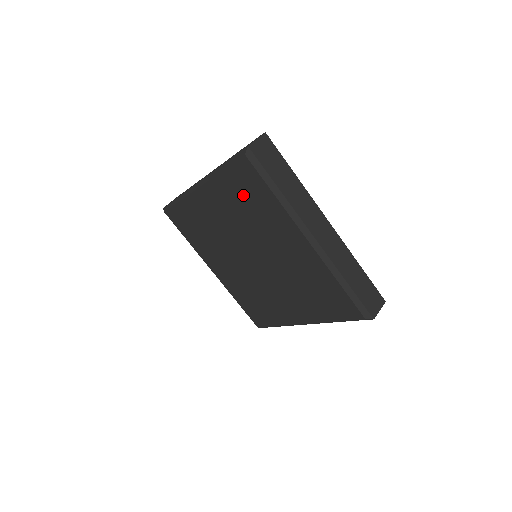
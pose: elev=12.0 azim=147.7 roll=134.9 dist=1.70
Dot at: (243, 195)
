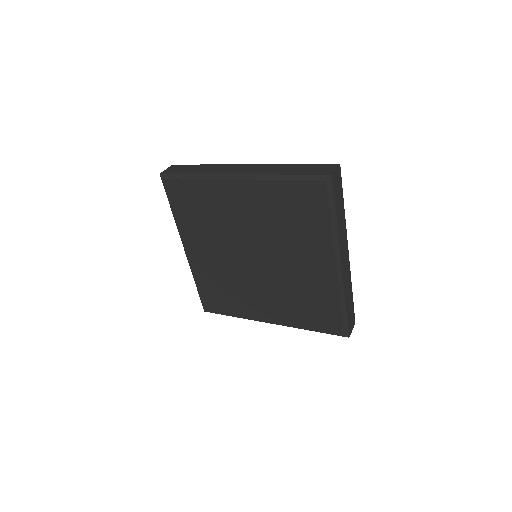
Dot at: (192, 211)
